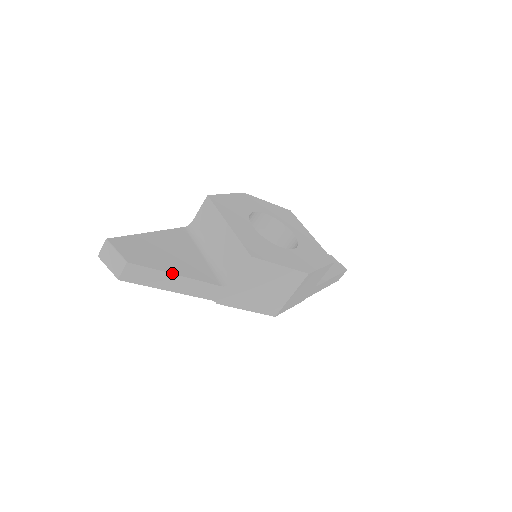
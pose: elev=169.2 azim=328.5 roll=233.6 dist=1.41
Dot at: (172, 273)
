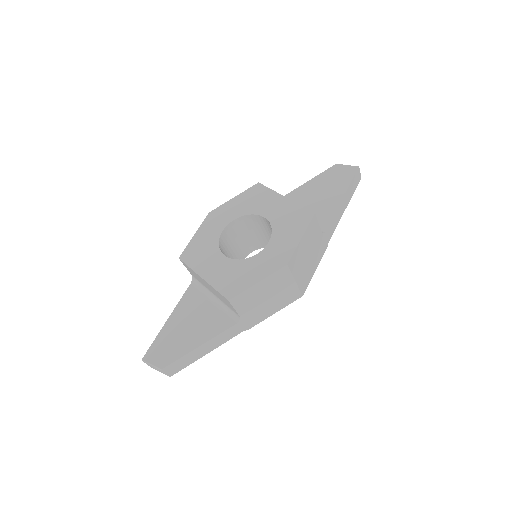
Dot at: (194, 349)
